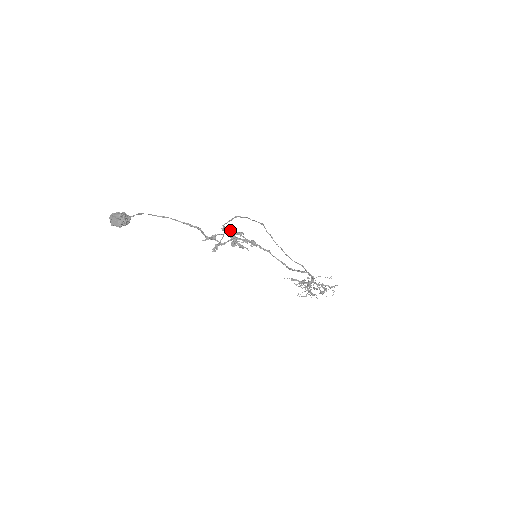
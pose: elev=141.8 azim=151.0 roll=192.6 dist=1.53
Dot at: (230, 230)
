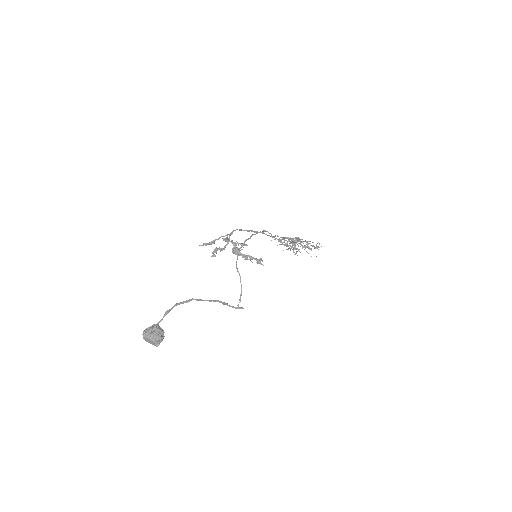
Dot at: (232, 243)
